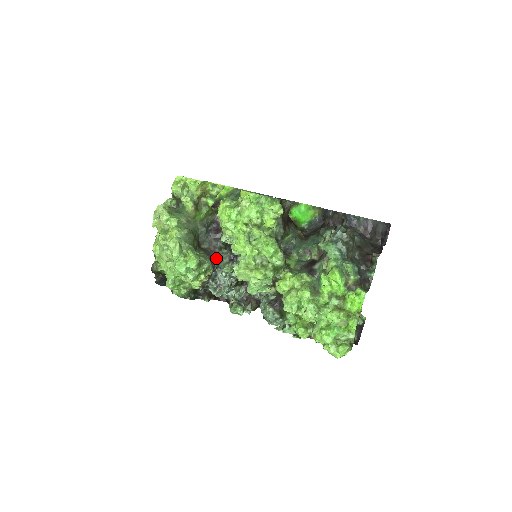
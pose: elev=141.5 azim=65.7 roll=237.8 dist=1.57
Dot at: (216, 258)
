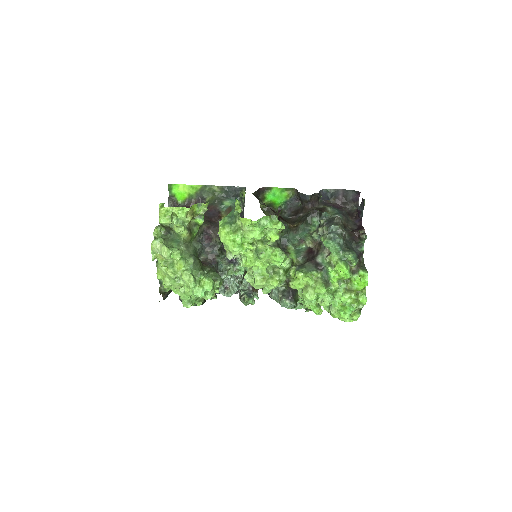
Dot at: (217, 265)
